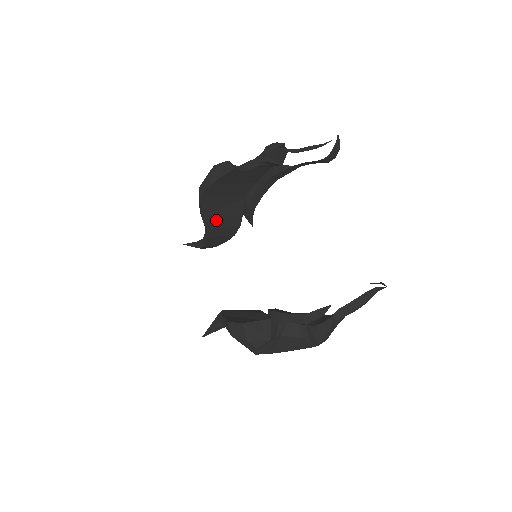
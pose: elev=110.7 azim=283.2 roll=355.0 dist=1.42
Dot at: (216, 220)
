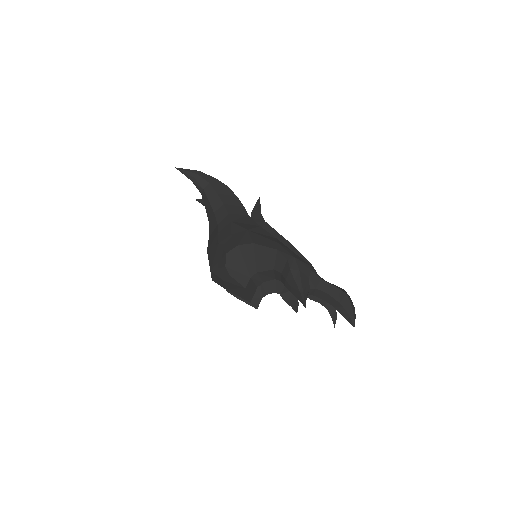
Dot at: occluded
